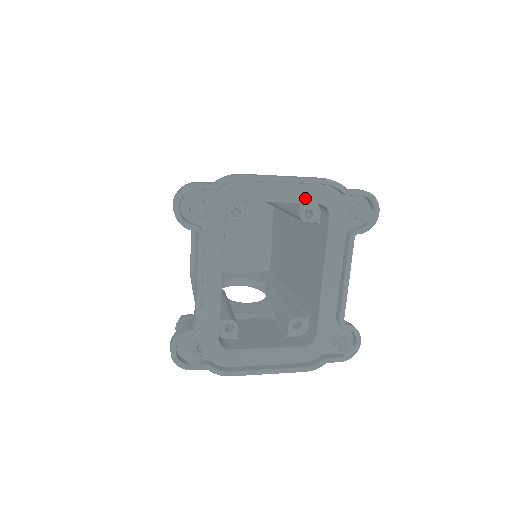
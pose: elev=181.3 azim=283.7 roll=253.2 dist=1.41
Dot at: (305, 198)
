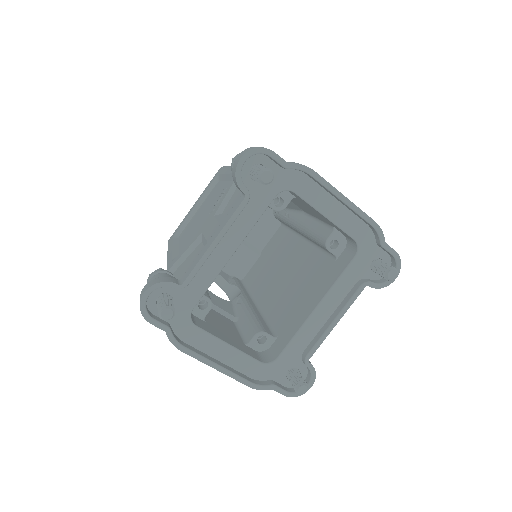
Dot at: (347, 227)
